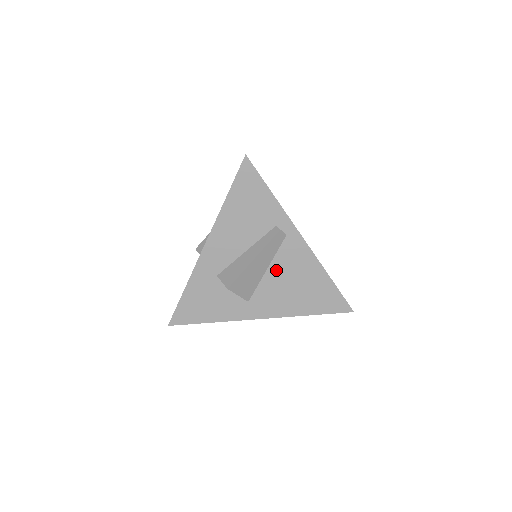
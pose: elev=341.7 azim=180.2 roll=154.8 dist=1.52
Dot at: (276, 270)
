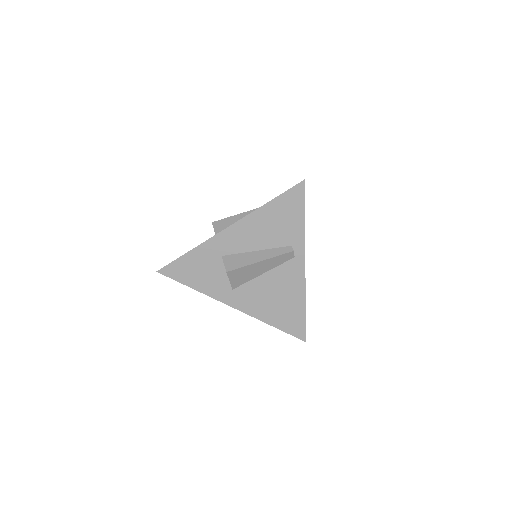
Dot at: (270, 278)
